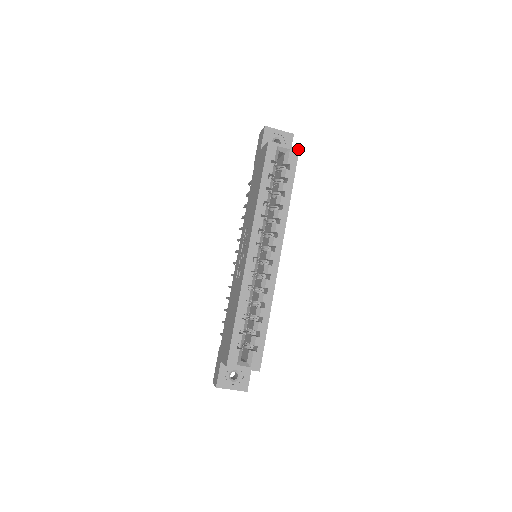
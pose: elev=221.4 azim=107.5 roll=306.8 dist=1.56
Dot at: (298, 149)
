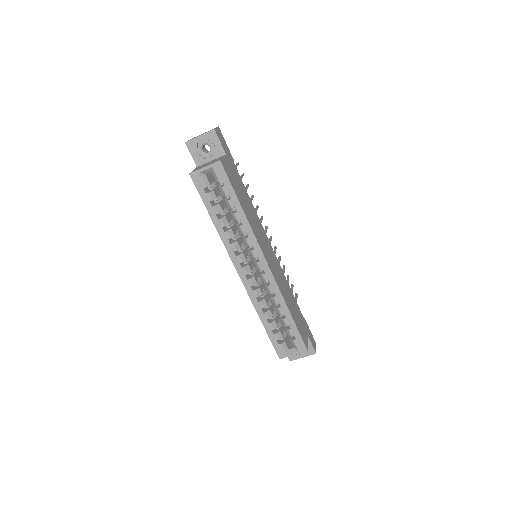
Dot at: (219, 161)
